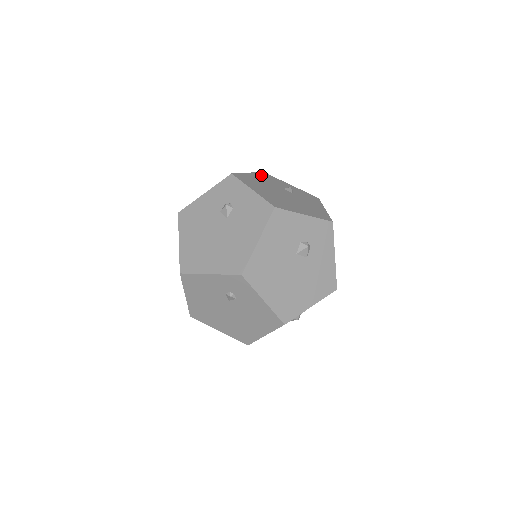
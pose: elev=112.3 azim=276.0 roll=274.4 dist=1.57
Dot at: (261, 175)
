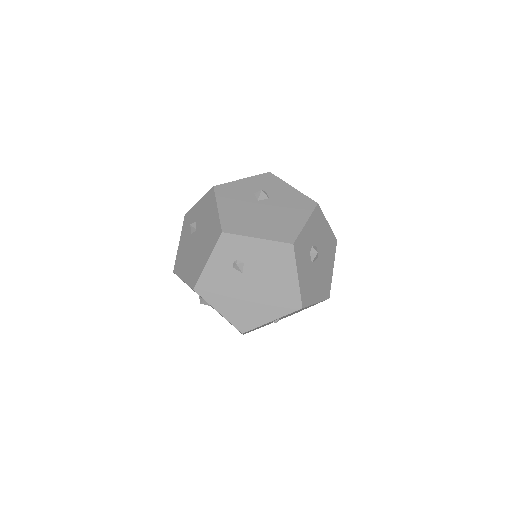
Dot at: occluded
